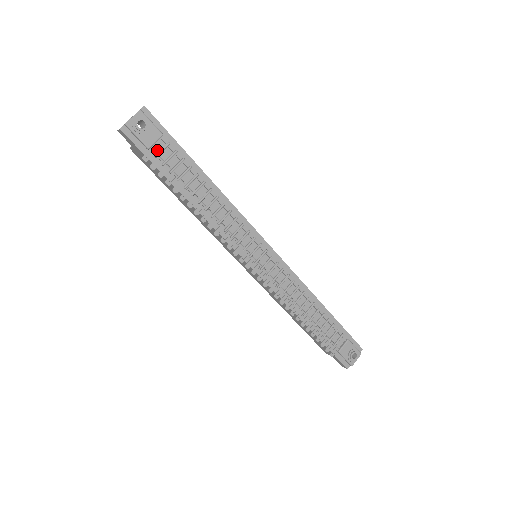
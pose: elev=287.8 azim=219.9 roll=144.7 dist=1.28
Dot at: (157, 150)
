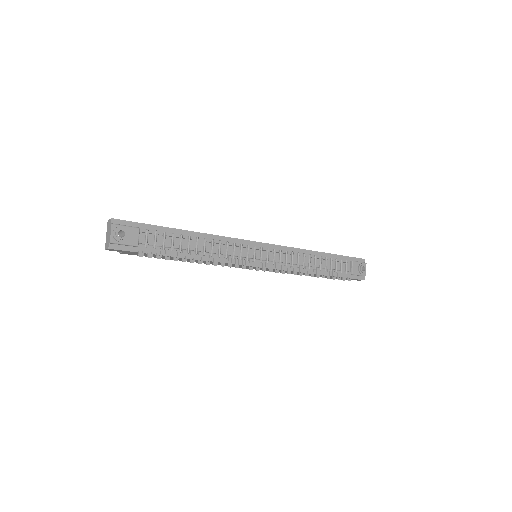
Dot at: (143, 242)
